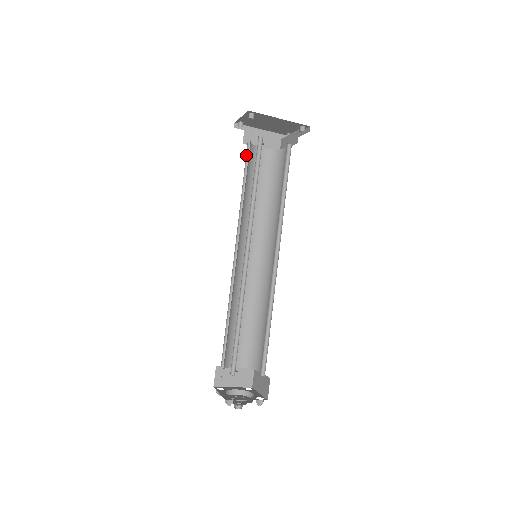
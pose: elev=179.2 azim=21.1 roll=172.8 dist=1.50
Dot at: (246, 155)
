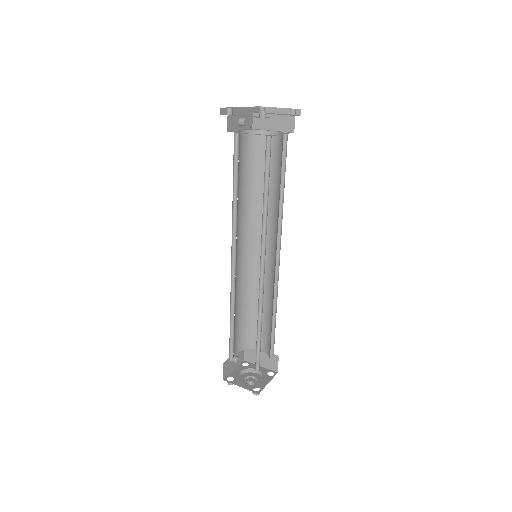
Dot at: occluded
